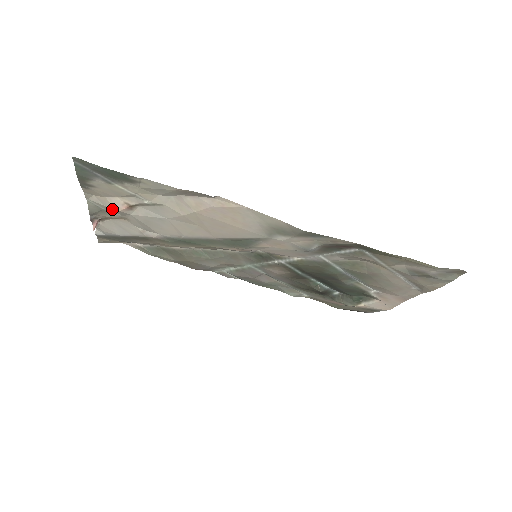
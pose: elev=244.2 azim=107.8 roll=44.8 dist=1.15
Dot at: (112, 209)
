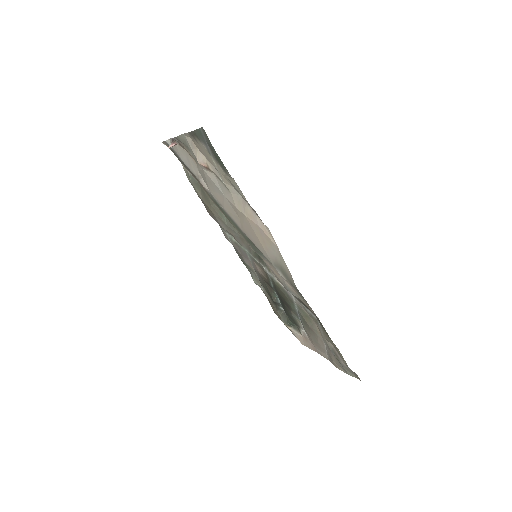
Dot at: (194, 155)
